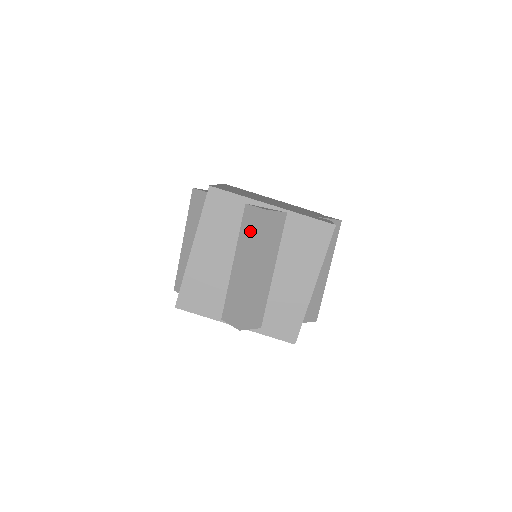
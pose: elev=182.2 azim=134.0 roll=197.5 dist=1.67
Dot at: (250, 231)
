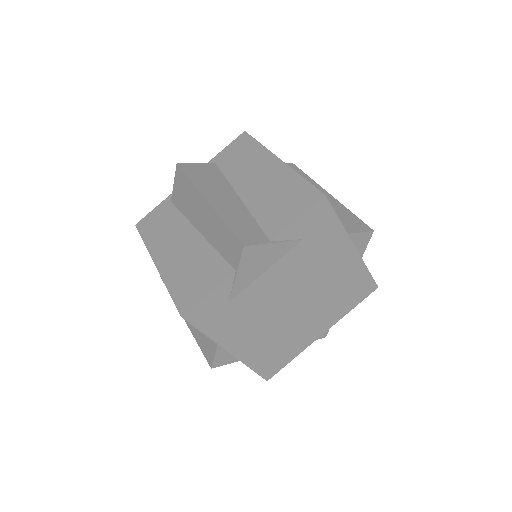
Dot at: occluded
